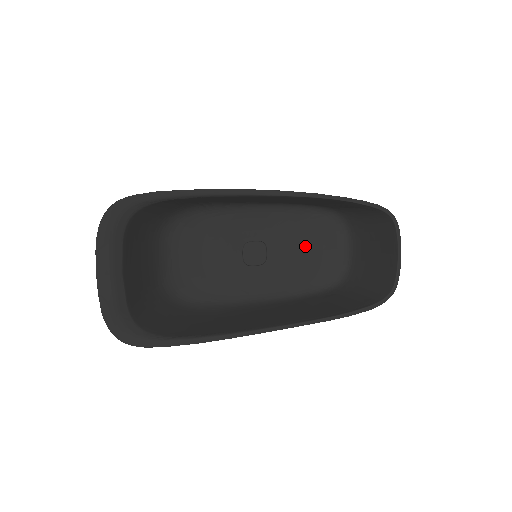
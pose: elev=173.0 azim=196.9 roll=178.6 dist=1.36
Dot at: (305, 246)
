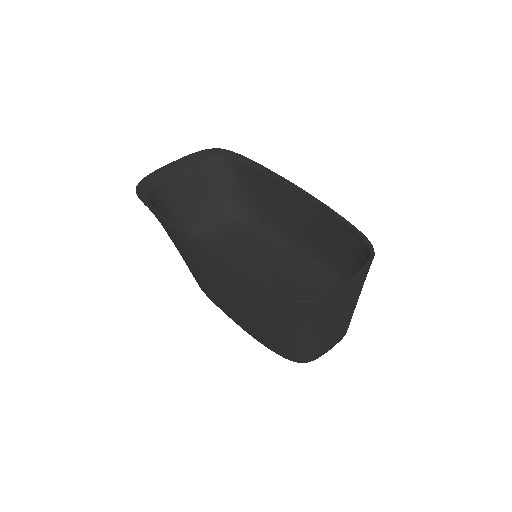
Dot at: occluded
